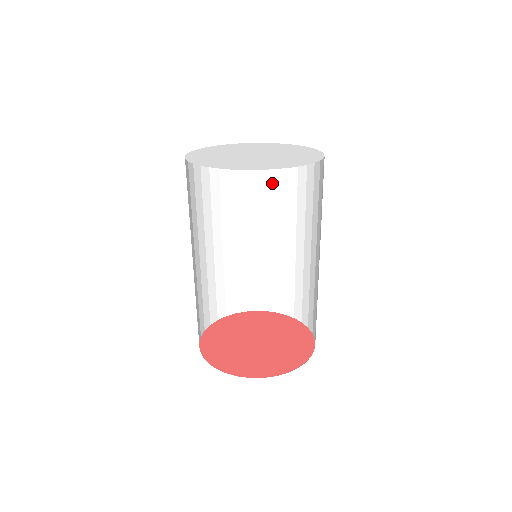
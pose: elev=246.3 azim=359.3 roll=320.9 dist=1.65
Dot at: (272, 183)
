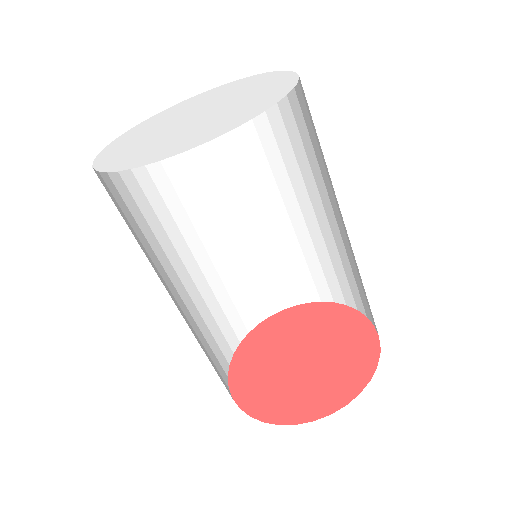
Dot at: (222, 150)
